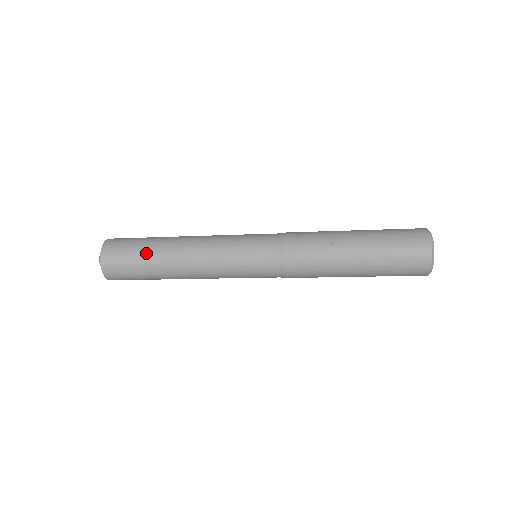
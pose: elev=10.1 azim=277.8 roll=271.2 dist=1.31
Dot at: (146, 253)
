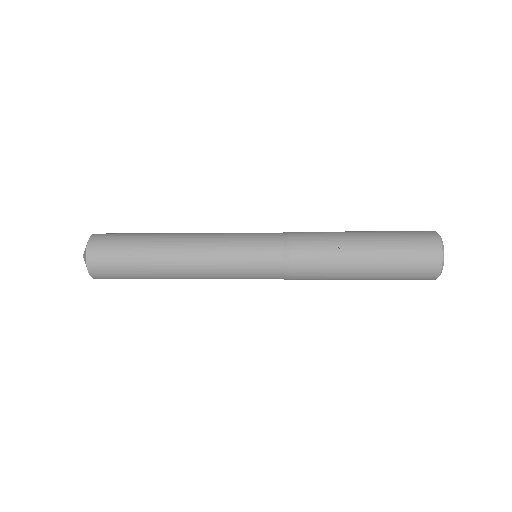
Dot at: (137, 253)
